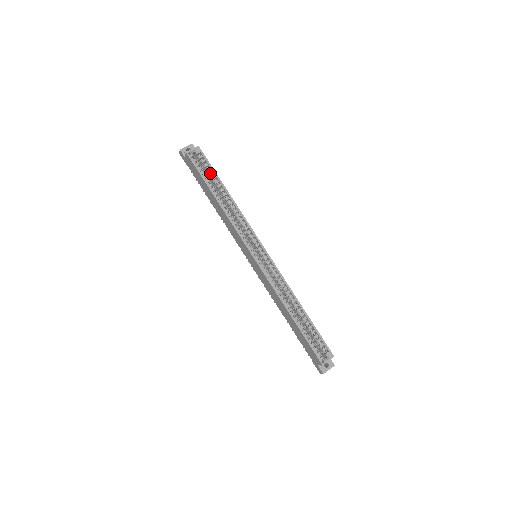
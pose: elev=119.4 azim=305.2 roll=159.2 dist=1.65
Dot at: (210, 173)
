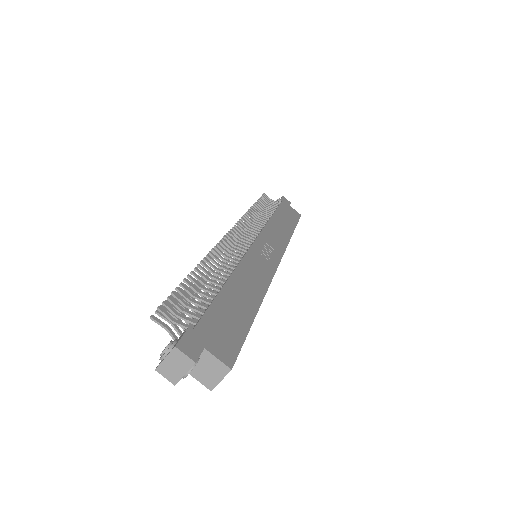
Dot at: occluded
